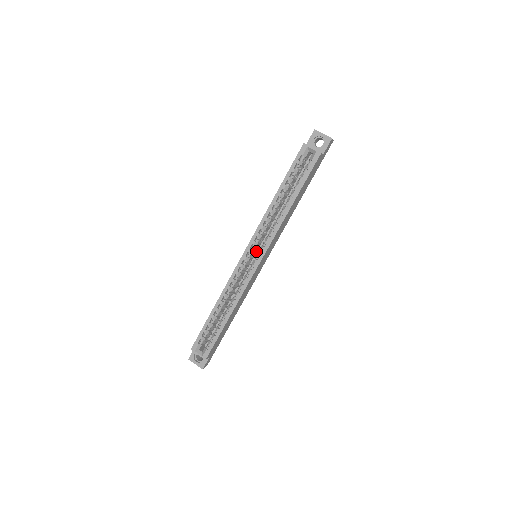
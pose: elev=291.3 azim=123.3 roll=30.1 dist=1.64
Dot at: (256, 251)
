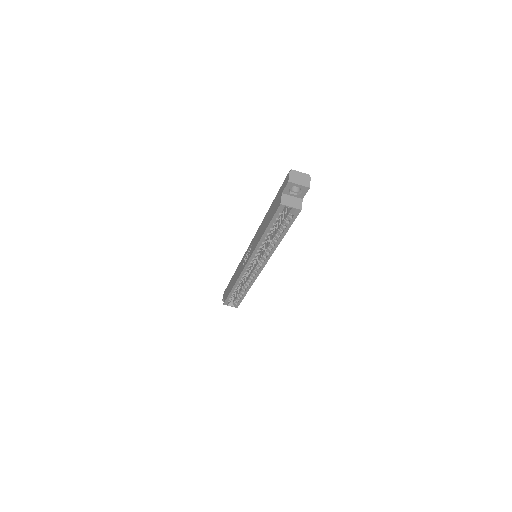
Dot at: occluded
